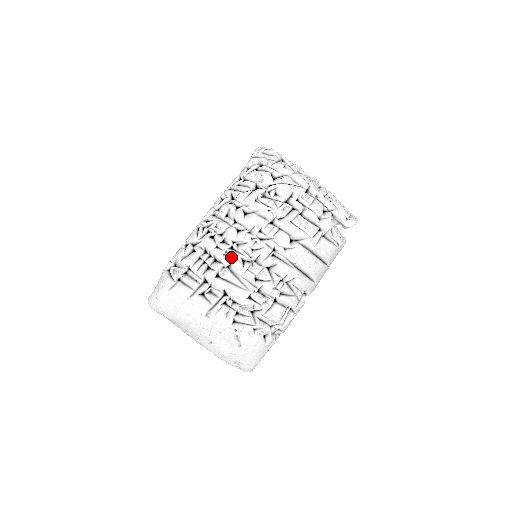
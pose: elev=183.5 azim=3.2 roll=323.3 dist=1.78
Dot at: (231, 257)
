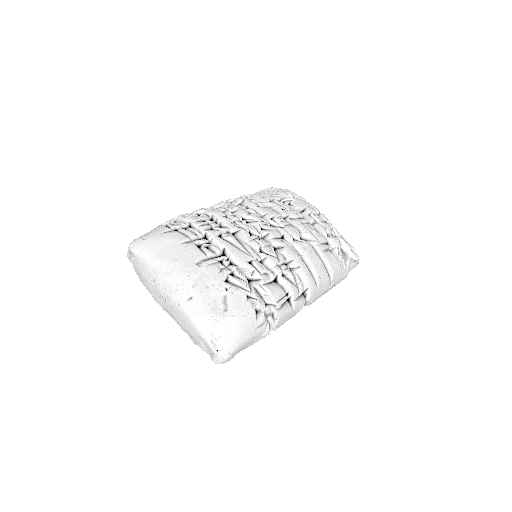
Dot at: (239, 227)
